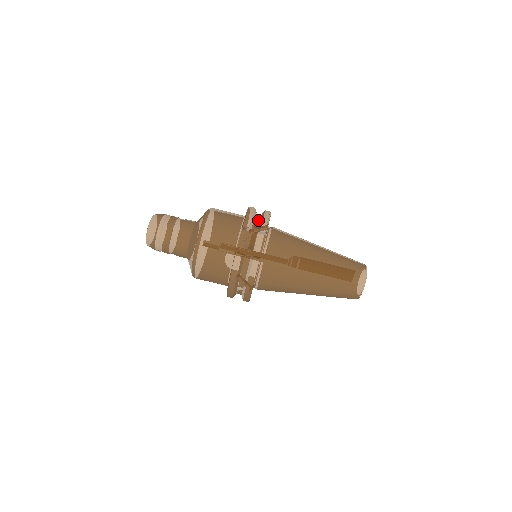
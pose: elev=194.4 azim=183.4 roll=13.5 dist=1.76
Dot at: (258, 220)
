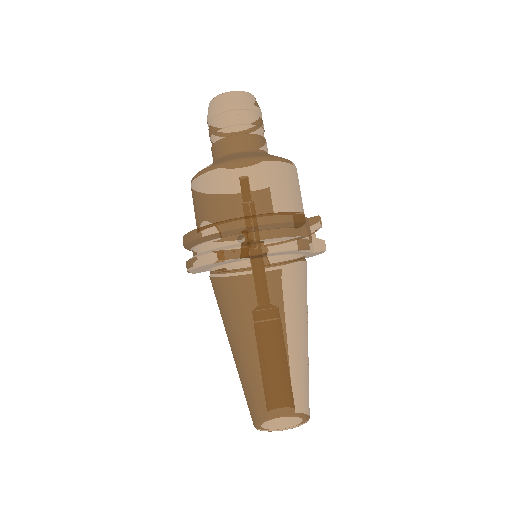
Dot at: occluded
